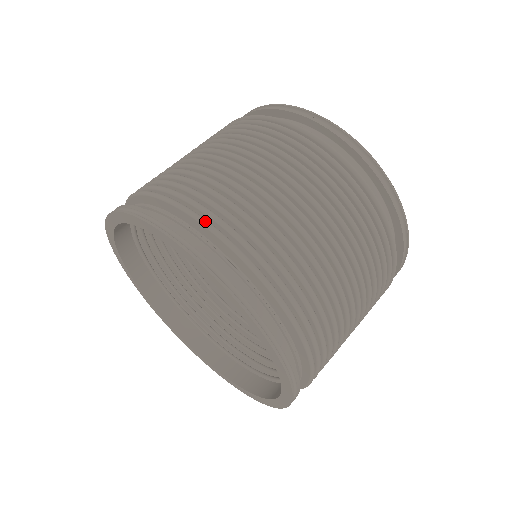
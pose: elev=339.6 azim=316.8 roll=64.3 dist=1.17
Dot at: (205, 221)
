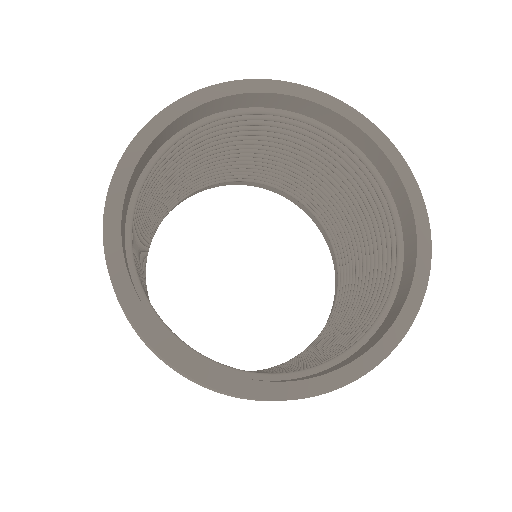
Dot at: occluded
